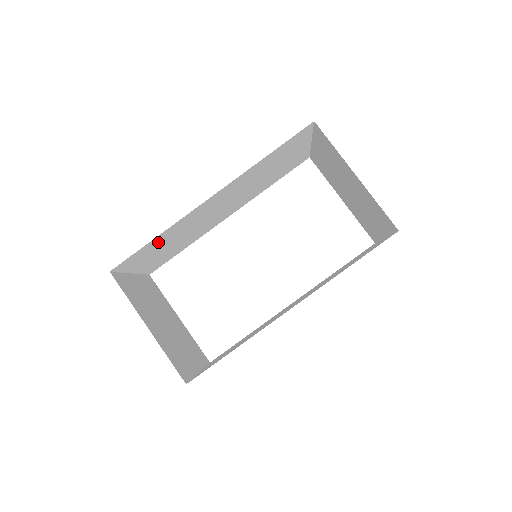
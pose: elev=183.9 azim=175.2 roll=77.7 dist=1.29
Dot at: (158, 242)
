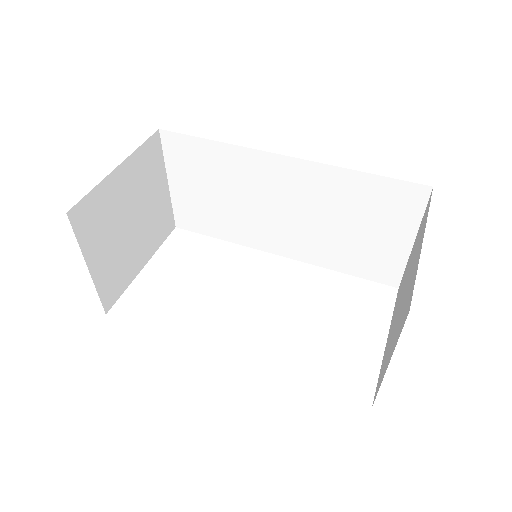
Dot at: (211, 159)
